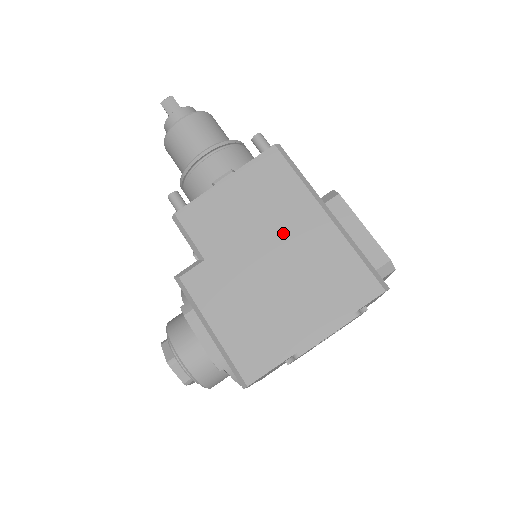
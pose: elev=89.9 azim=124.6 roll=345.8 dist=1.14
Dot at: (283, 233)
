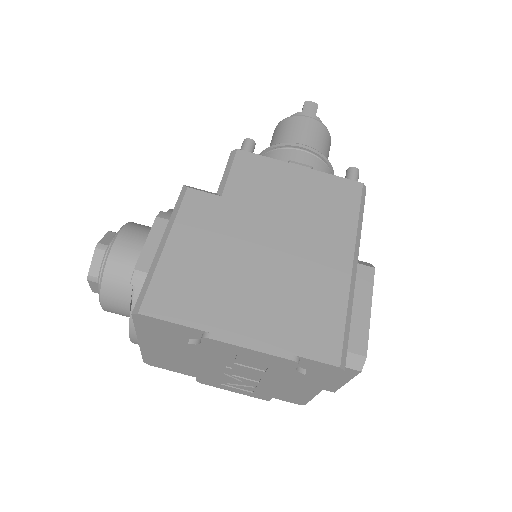
Dot at: (303, 241)
